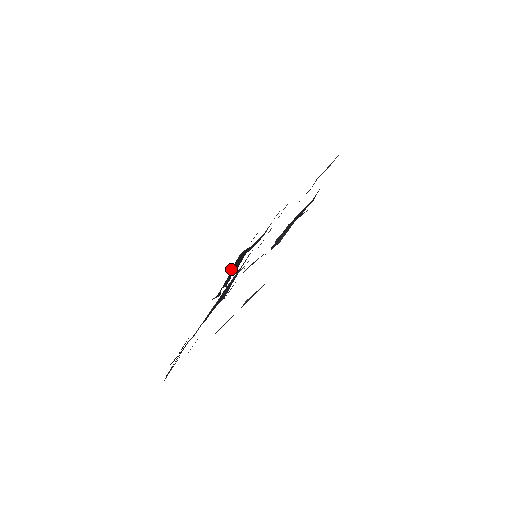
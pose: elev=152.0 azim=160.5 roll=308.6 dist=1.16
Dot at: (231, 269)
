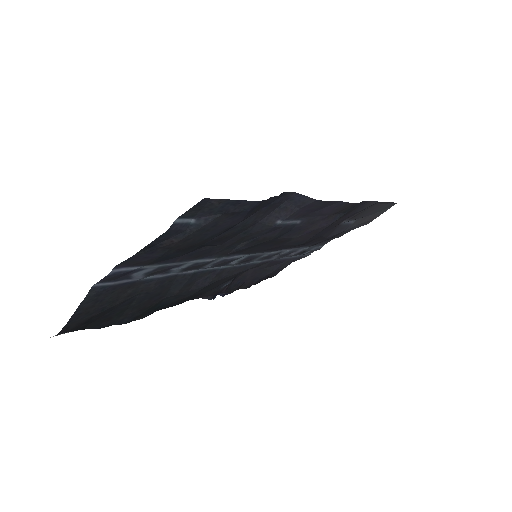
Dot at: (235, 280)
